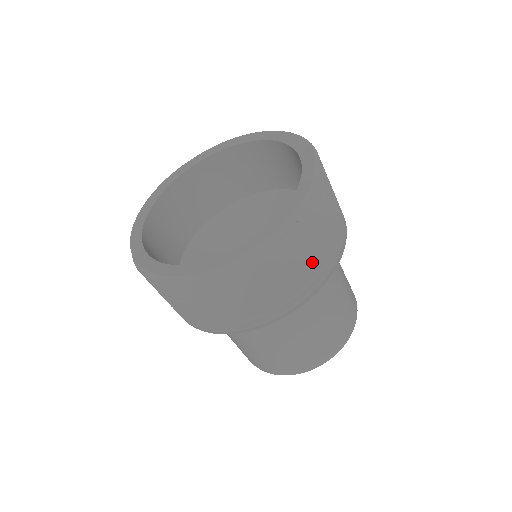
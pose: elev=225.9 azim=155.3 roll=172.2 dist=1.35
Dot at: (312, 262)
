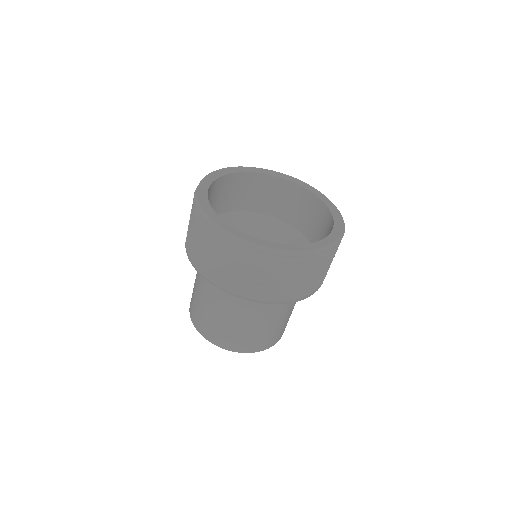
Dot at: (305, 283)
